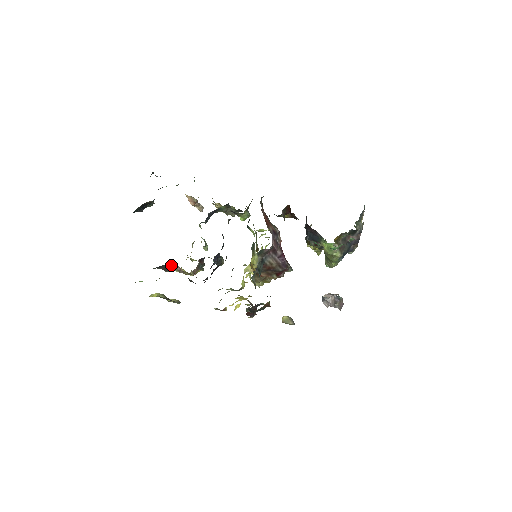
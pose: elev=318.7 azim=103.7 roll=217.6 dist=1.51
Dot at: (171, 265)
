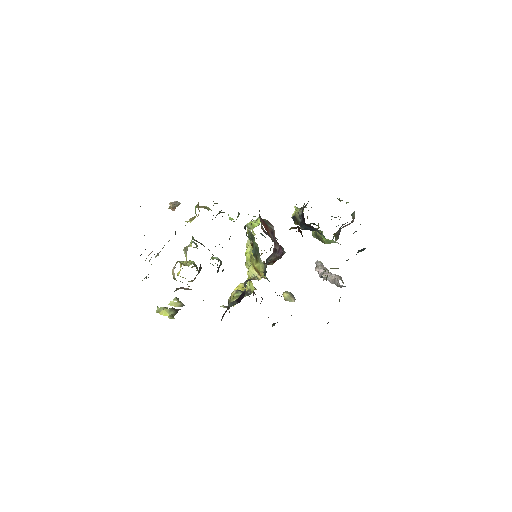
Dot at: (178, 288)
